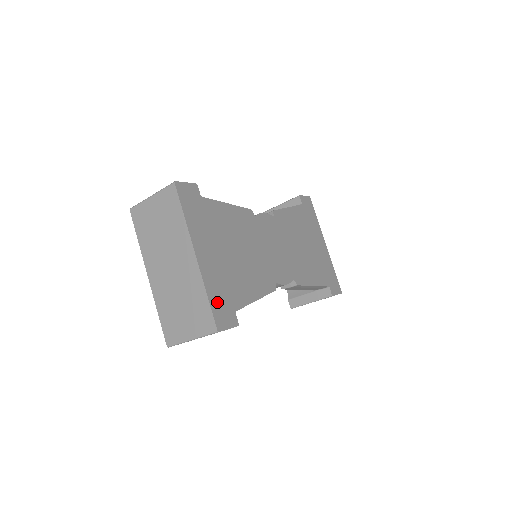
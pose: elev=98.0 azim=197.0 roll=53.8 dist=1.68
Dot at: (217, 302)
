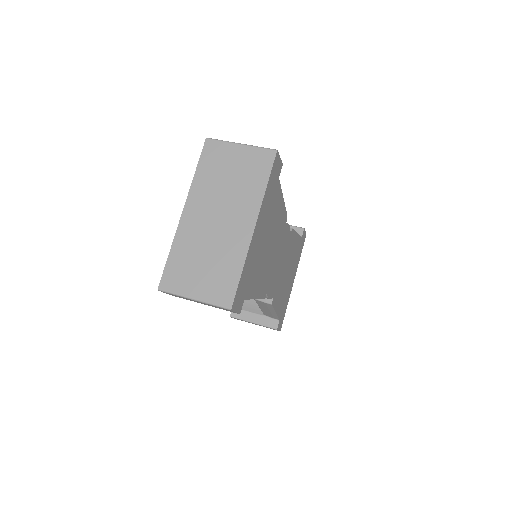
Dot at: (243, 281)
